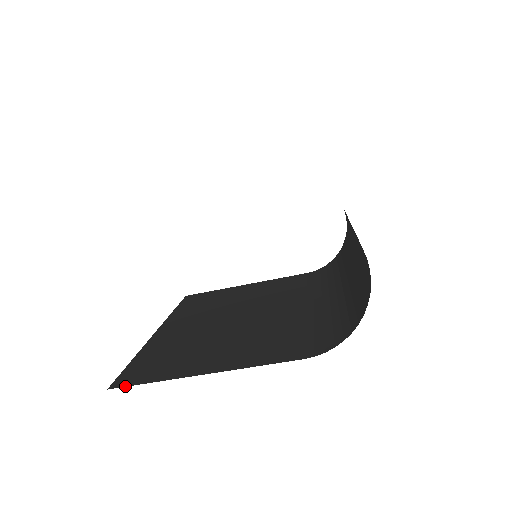
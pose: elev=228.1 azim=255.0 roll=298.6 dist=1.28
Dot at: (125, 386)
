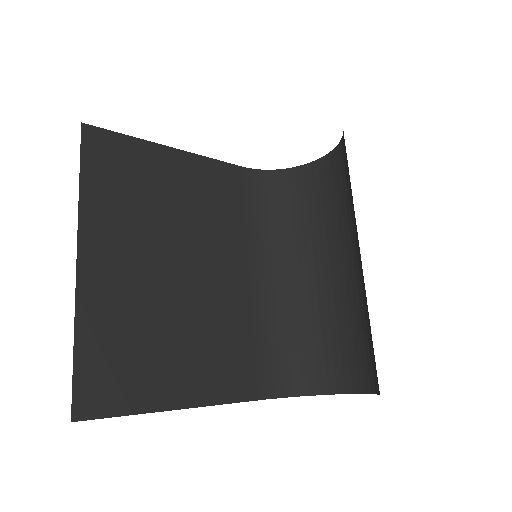
Dot at: occluded
